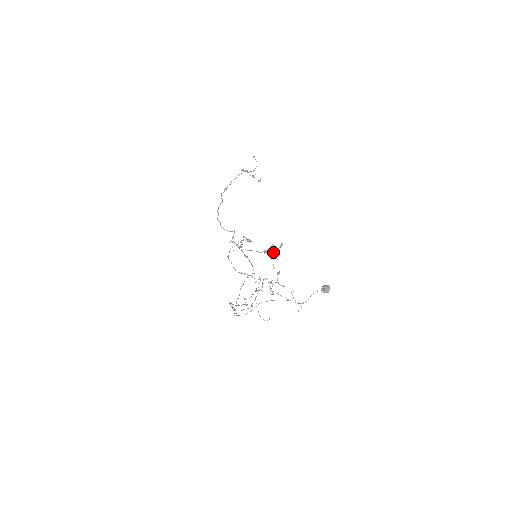
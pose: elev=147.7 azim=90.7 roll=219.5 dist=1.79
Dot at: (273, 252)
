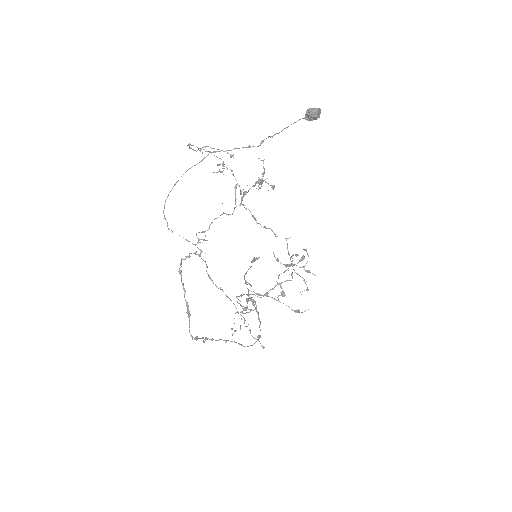
Dot at: (262, 173)
